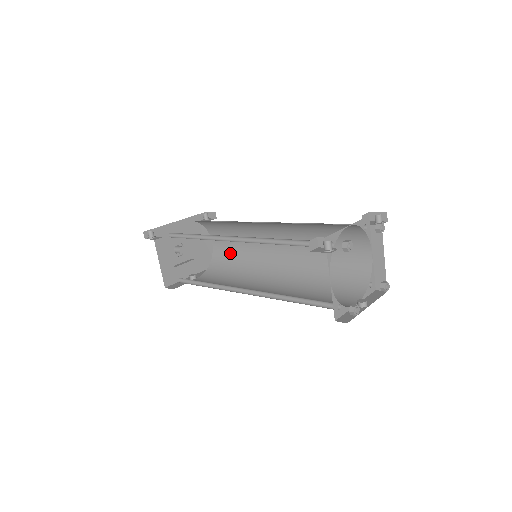
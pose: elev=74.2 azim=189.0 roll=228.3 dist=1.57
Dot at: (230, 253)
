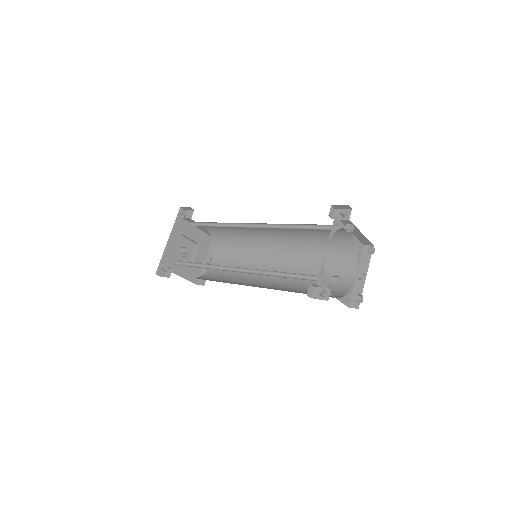
Dot at: (225, 233)
